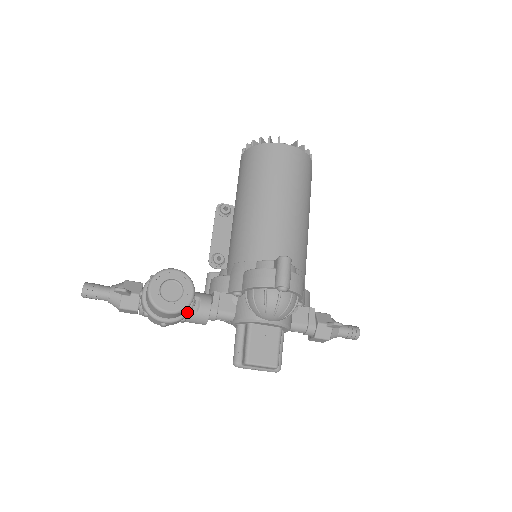
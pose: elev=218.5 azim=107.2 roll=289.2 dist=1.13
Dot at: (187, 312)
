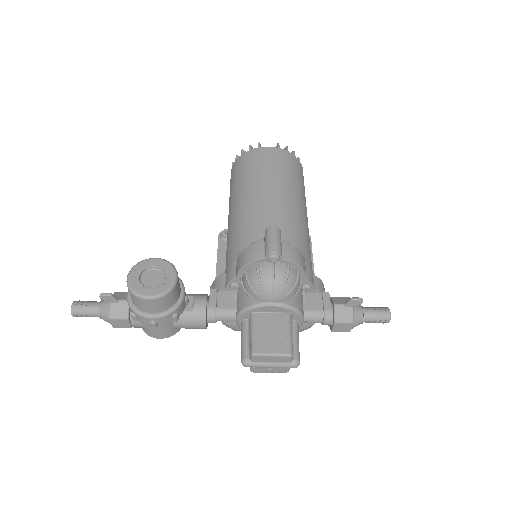
Dot at: (176, 305)
